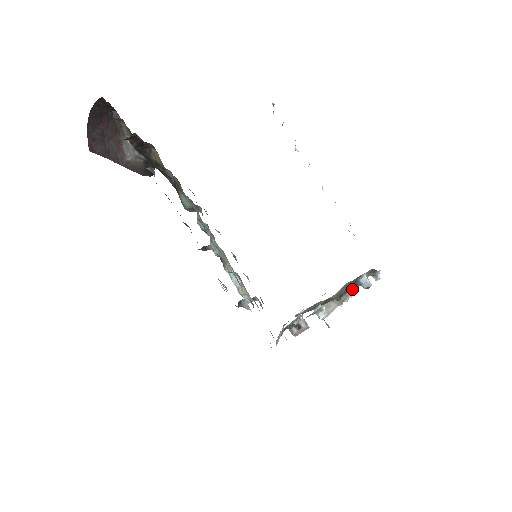
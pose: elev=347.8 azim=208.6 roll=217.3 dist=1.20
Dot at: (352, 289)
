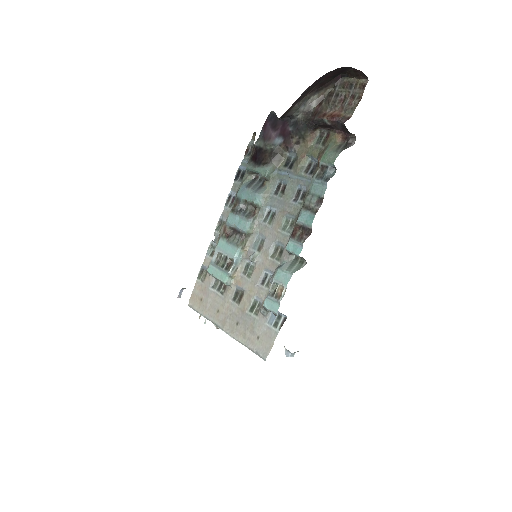
Dot at: occluded
